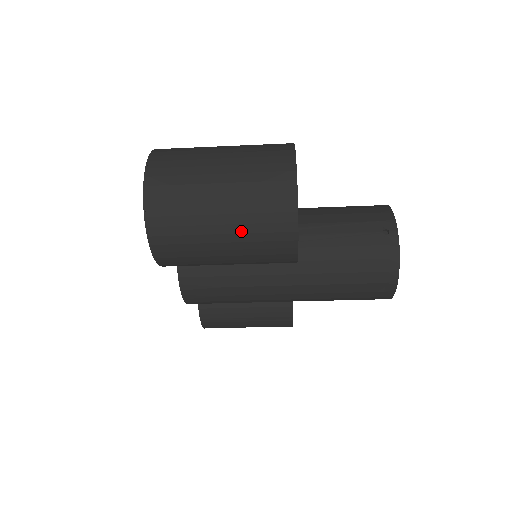
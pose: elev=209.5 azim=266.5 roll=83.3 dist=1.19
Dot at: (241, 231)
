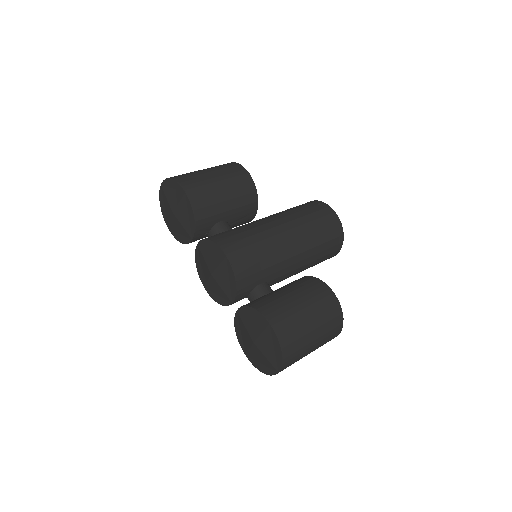
Dot at: occluded
